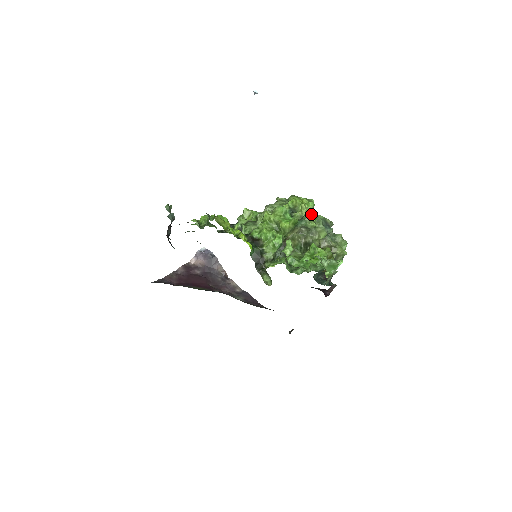
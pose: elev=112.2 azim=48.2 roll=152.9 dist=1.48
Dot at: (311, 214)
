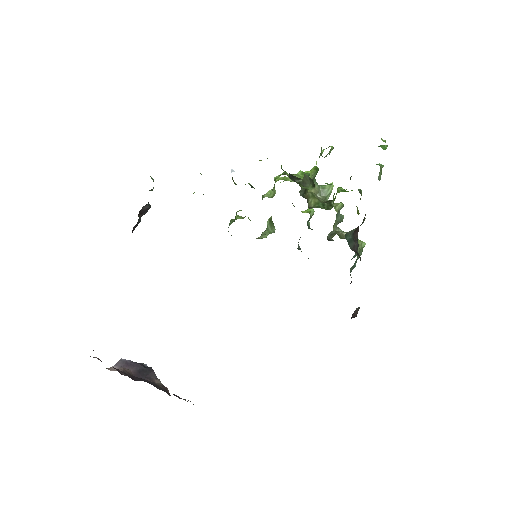
Dot at: occluded
